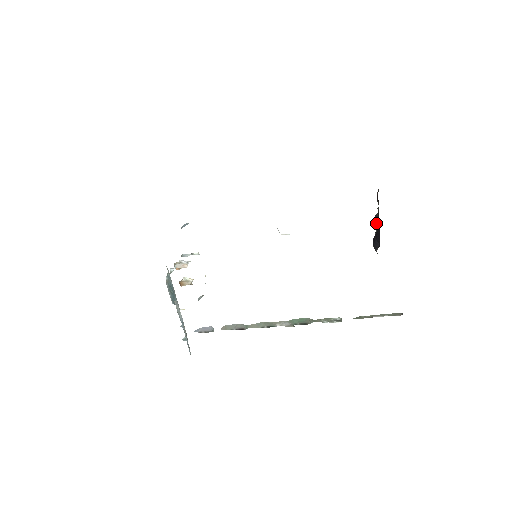
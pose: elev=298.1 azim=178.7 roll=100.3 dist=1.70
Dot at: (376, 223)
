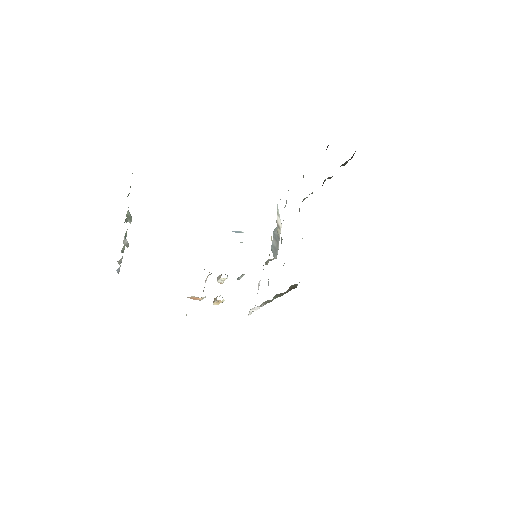
Dot at: occluded
